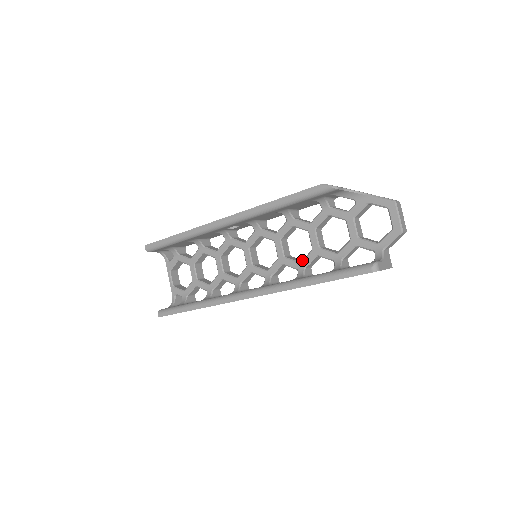
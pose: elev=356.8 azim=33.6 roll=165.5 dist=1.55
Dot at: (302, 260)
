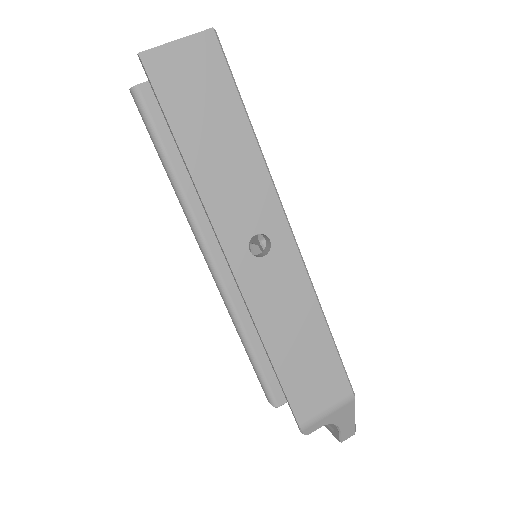
Dot at: occluded
